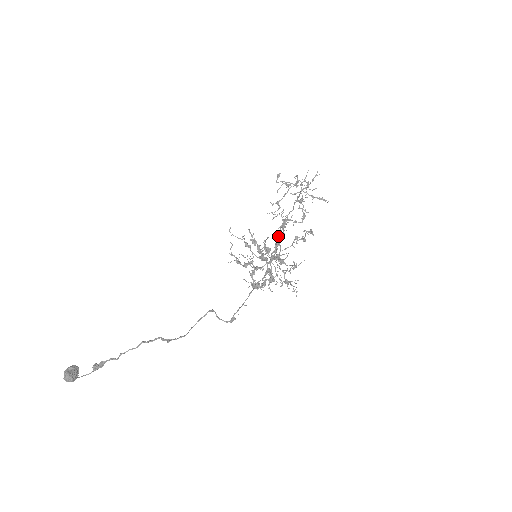
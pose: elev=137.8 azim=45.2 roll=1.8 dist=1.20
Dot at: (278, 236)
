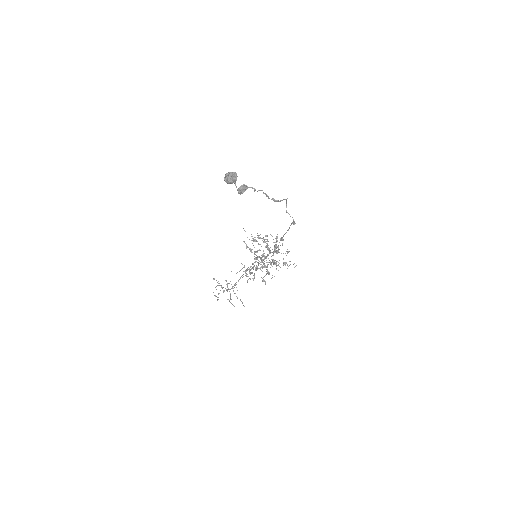
Dot at: (257, 262)
